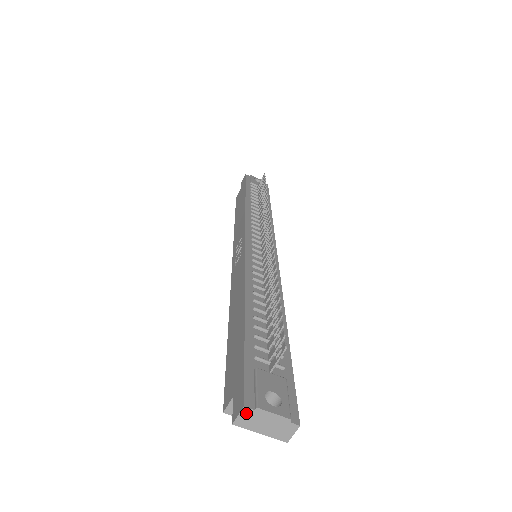
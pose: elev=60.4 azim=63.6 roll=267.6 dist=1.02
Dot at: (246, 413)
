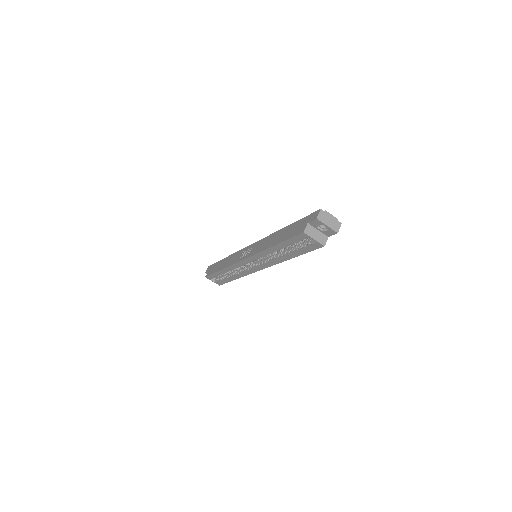
Dot at: (322, 213)
